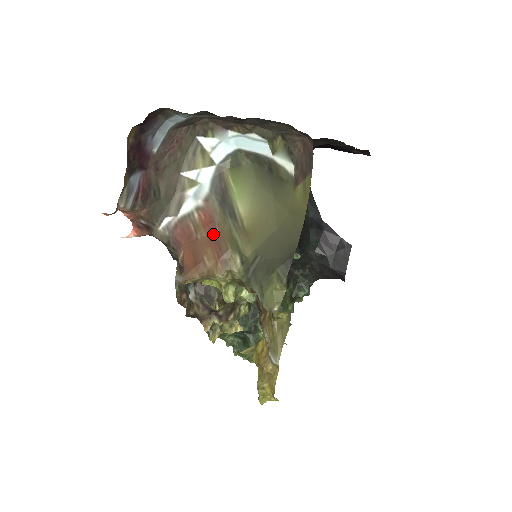
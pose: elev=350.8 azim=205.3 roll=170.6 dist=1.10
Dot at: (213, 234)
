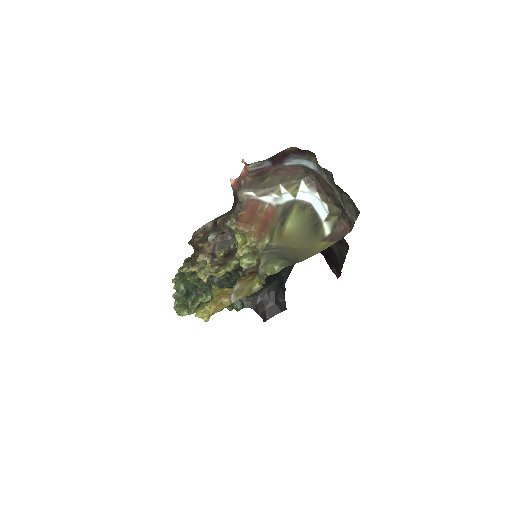
Dot at: (266, 221)
